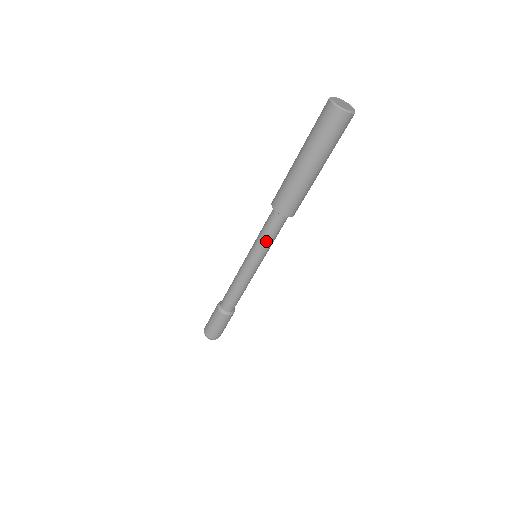
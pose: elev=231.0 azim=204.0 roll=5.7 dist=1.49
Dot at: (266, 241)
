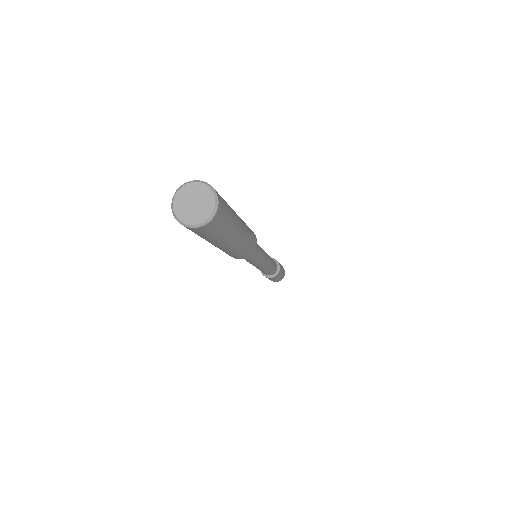
Dot at: occluded
